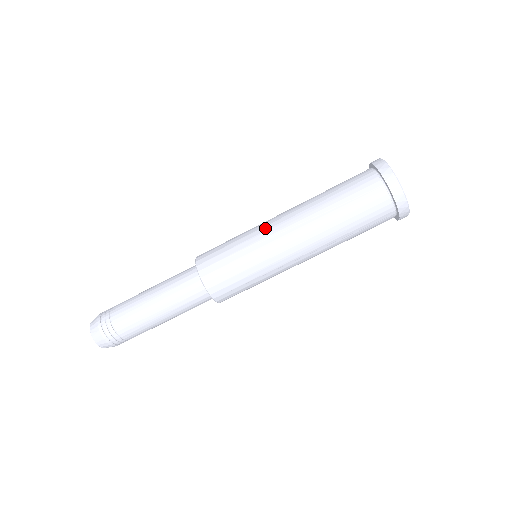
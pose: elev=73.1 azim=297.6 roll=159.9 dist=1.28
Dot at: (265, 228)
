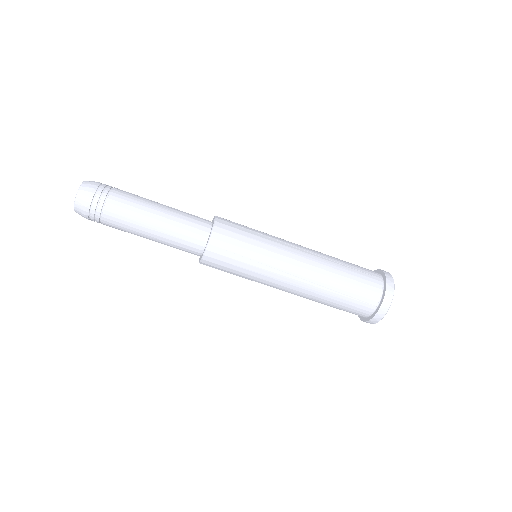
Dot at: (283, 258)
